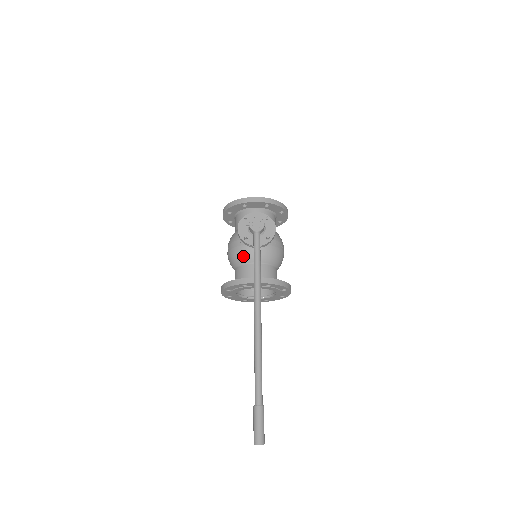
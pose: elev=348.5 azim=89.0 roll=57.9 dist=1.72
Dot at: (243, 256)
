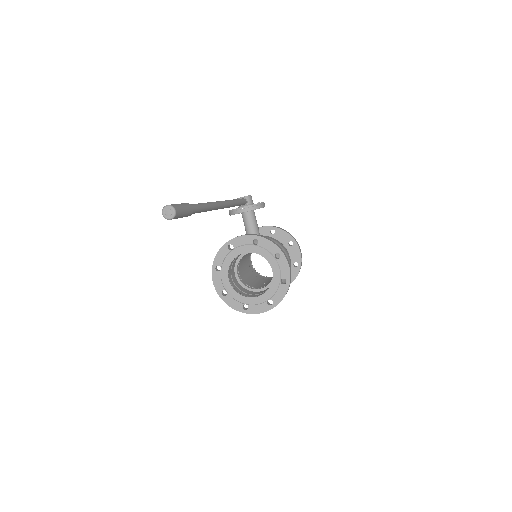
Dot at: occluded
